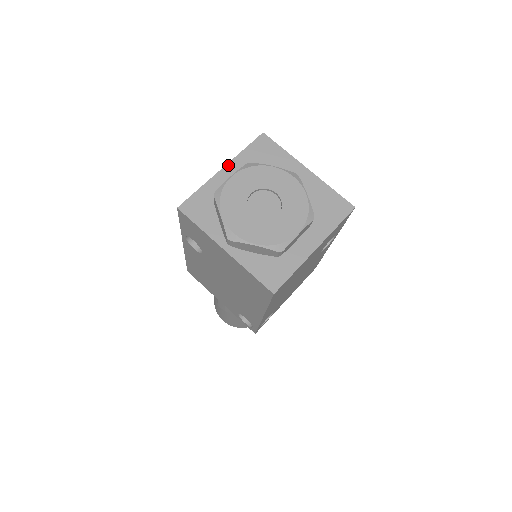
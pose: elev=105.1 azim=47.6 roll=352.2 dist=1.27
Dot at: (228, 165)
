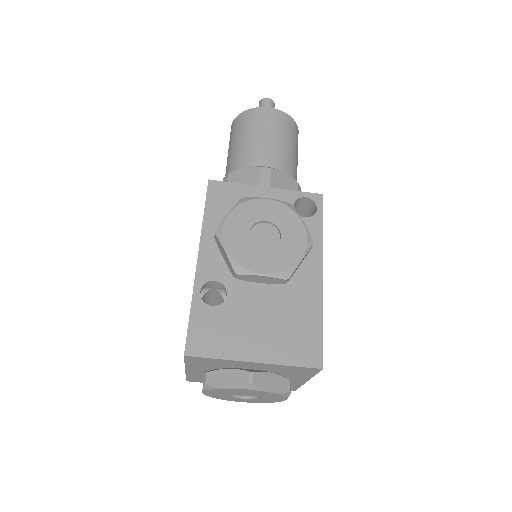
Dot at: (187, 369)
